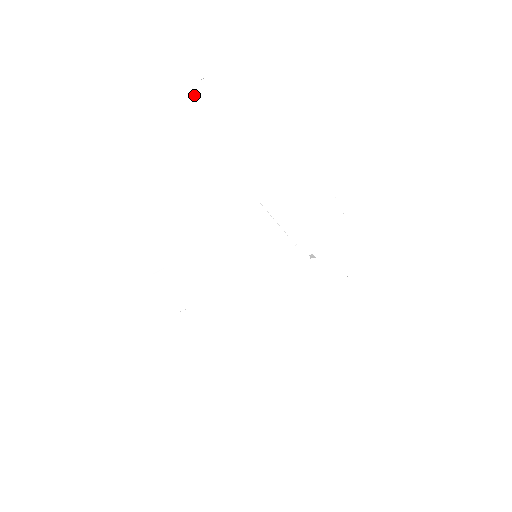
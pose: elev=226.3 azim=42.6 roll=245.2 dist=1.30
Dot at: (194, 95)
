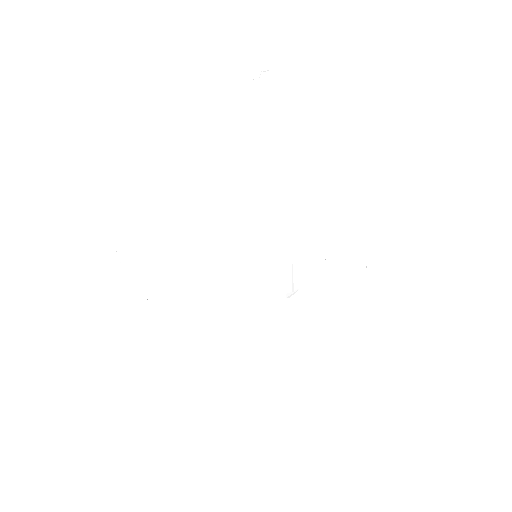
Dot at: (256, 79)
